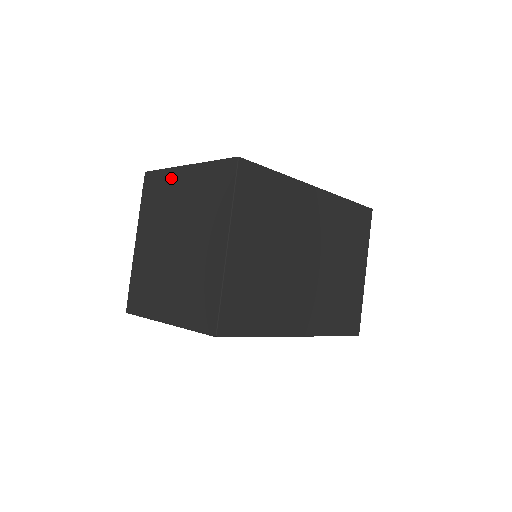
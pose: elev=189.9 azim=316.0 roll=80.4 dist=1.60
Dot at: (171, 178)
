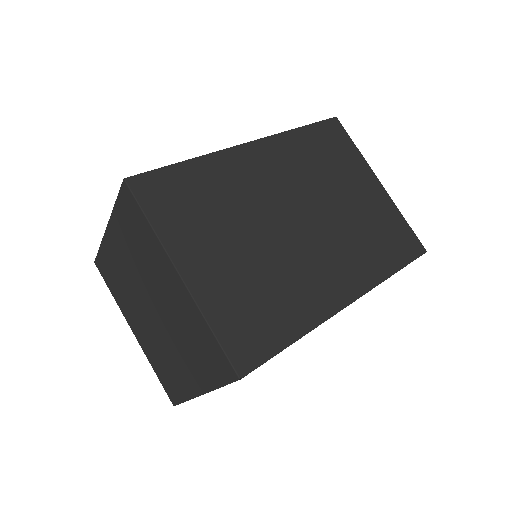
Dot at: (108, 250)
